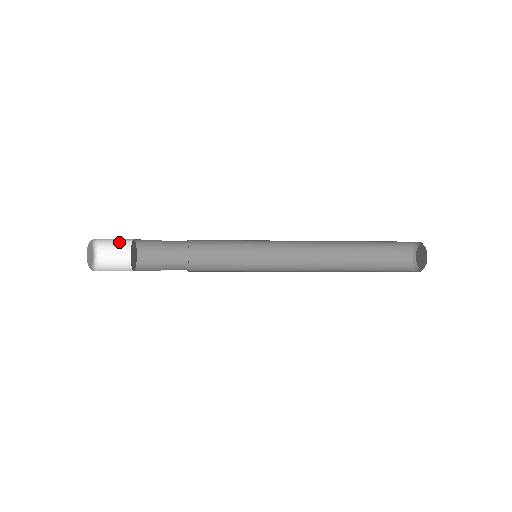
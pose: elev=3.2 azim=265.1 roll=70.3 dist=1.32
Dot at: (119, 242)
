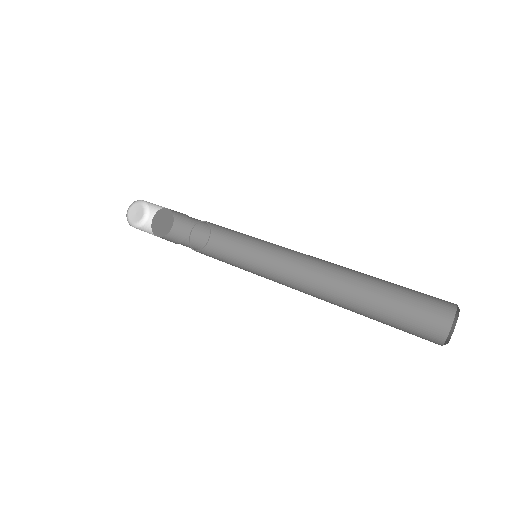
Dot at: occluded
